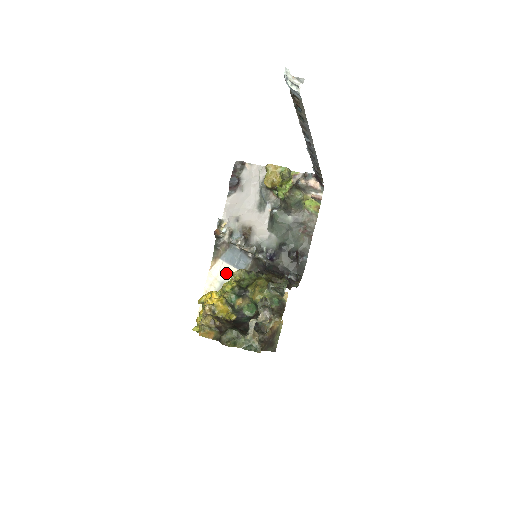
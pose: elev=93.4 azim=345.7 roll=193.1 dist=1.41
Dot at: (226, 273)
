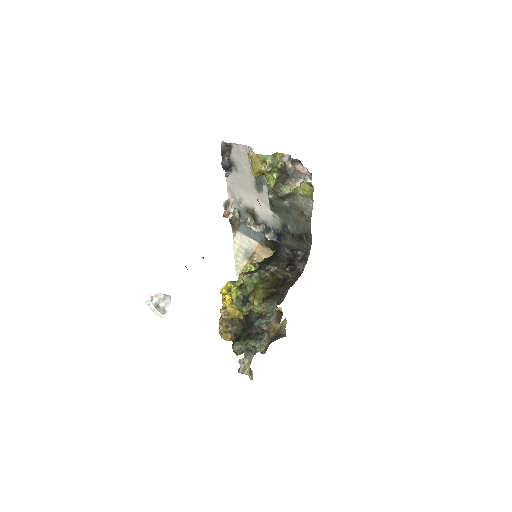
Dot at: (247, 243)
